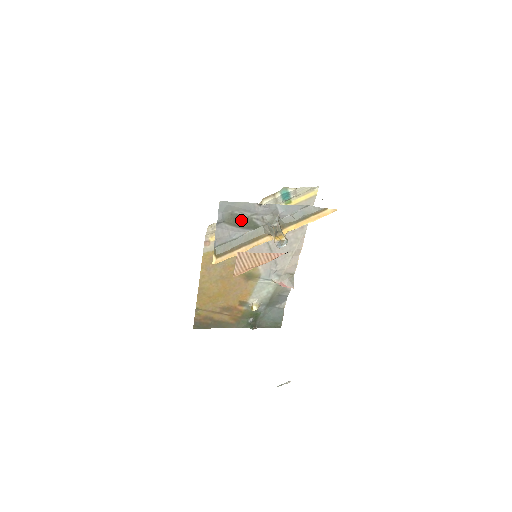
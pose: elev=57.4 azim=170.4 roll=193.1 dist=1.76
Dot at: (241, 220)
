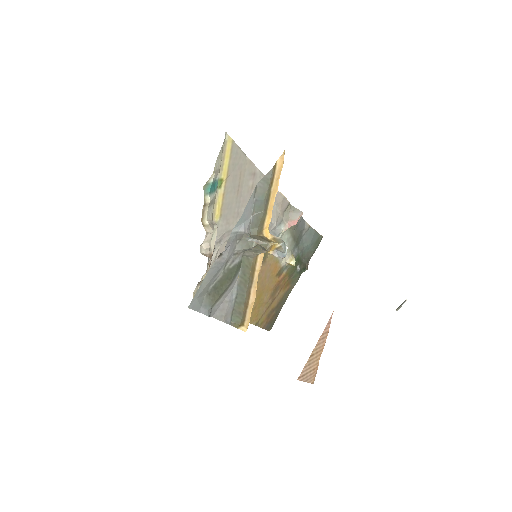
Dot at: (222, 283)
